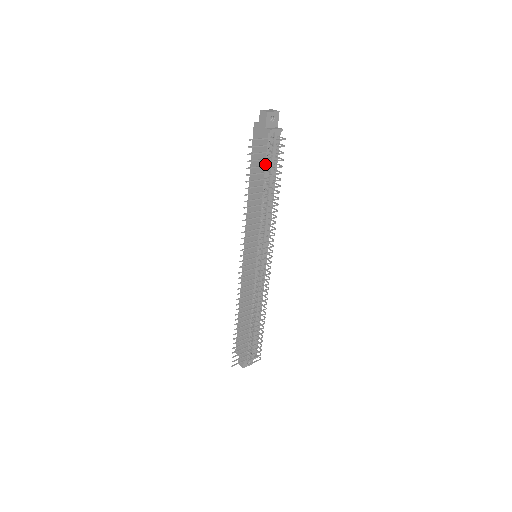
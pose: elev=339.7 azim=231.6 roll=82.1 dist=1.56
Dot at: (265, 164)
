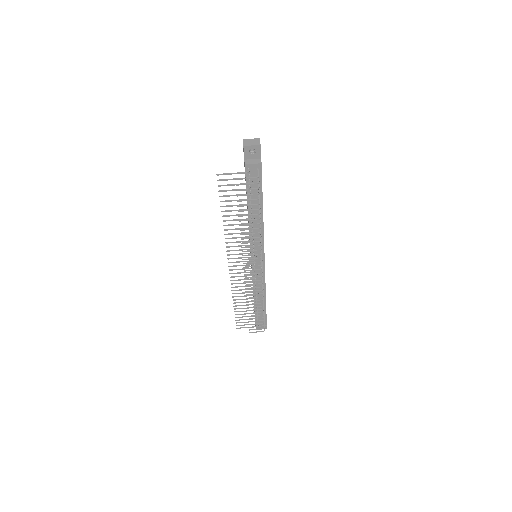
Dot at: (246, 191)
